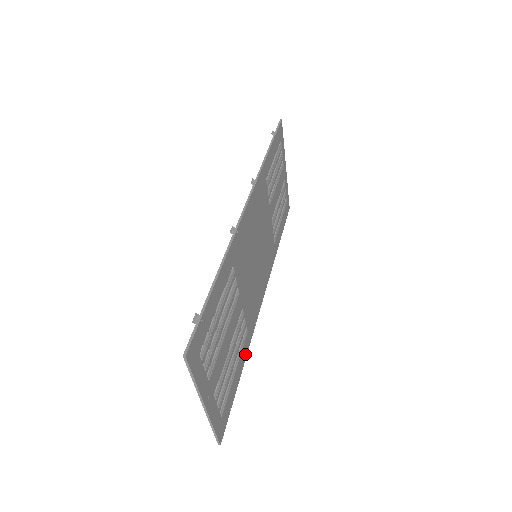
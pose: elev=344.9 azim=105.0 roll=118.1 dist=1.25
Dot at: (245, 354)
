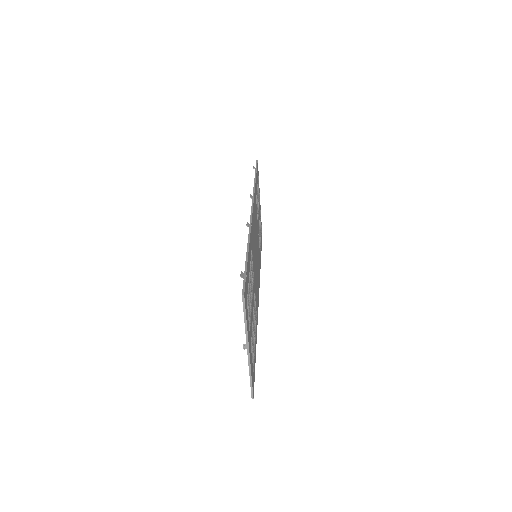
Dot at: (256, 334)
